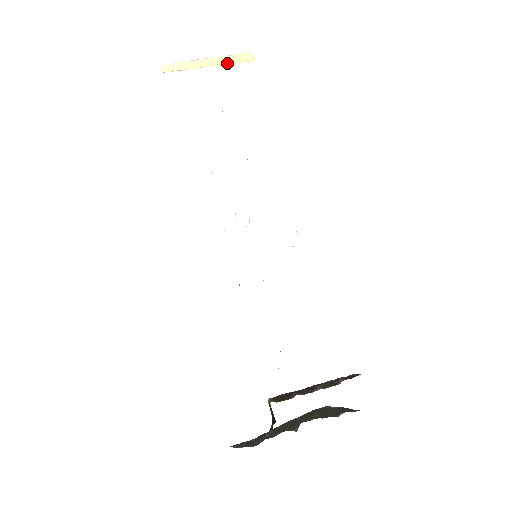
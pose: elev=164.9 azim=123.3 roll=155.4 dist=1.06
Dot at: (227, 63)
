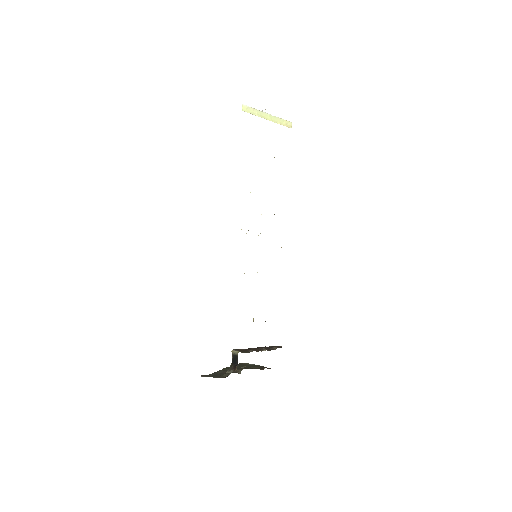
Dot at: (277, 122)
